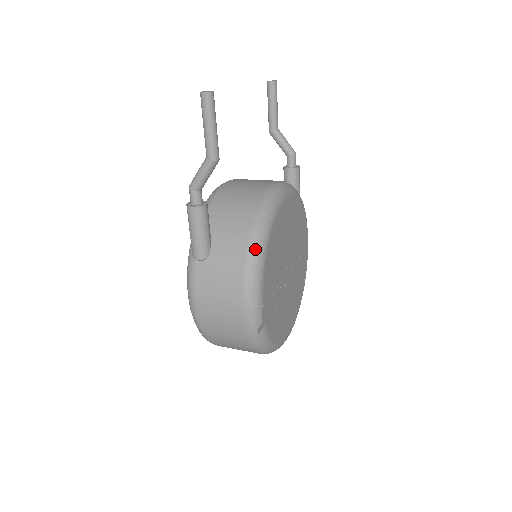
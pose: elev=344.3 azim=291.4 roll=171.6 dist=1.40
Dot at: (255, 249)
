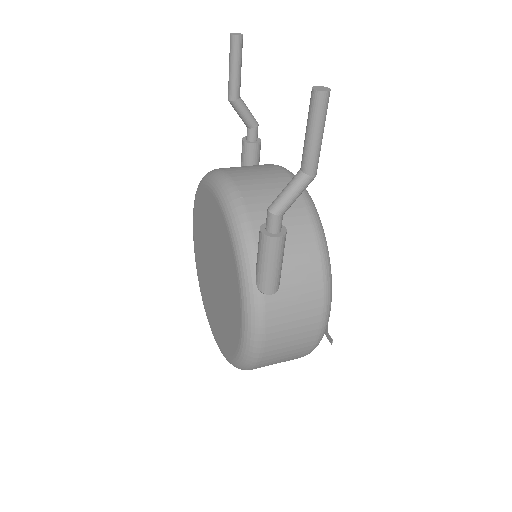
Dot at: (328, 262)
